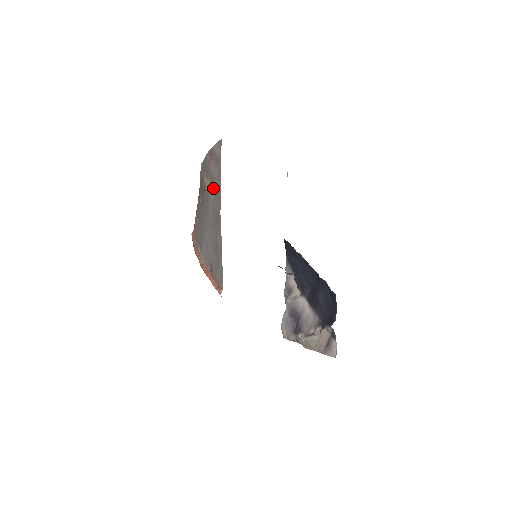
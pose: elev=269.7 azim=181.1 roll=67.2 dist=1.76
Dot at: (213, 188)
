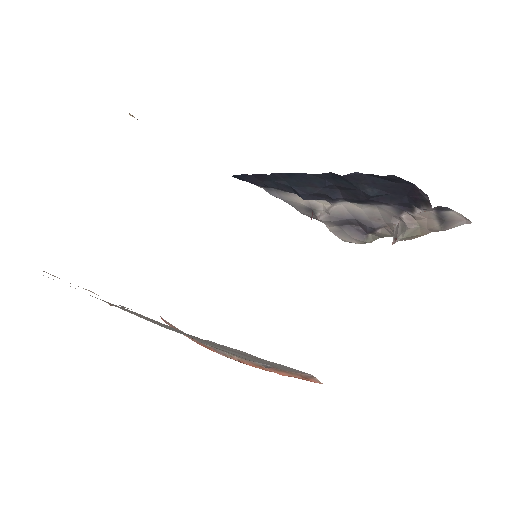
Dot at: occluded
